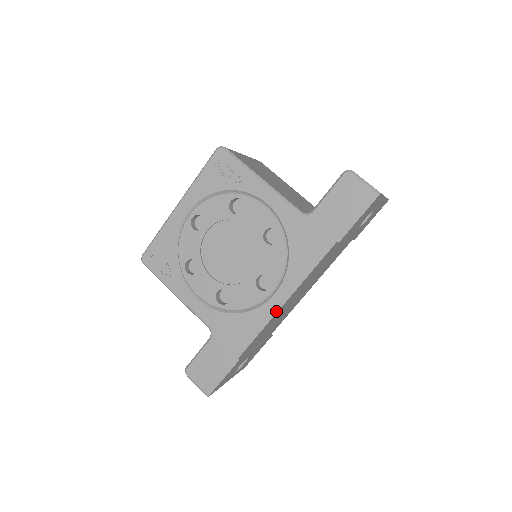
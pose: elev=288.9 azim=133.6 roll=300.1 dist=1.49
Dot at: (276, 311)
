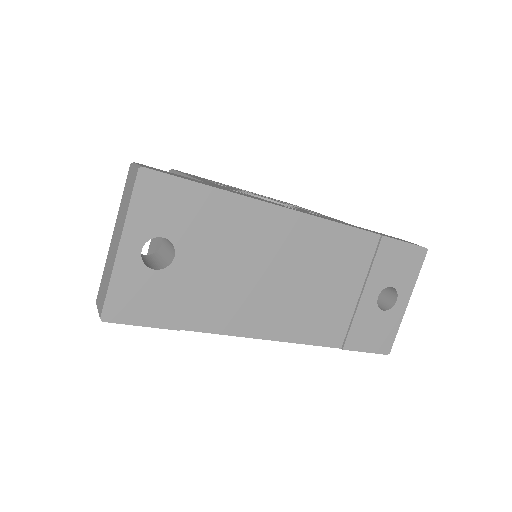
Dot at: (295, 210)
